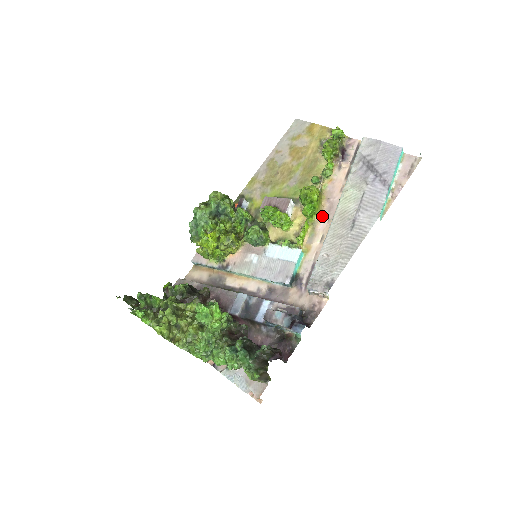
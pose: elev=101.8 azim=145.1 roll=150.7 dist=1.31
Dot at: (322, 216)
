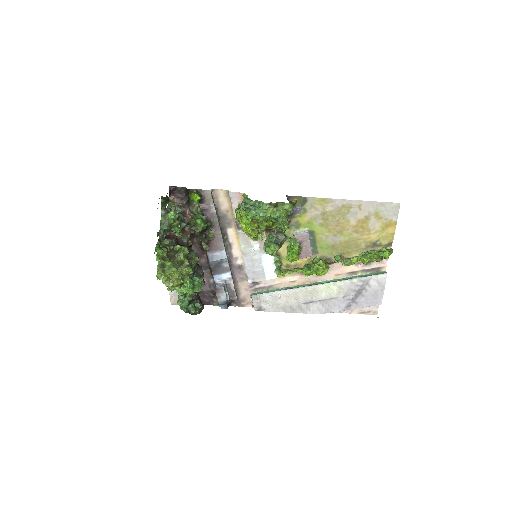
Dot at: occluded
